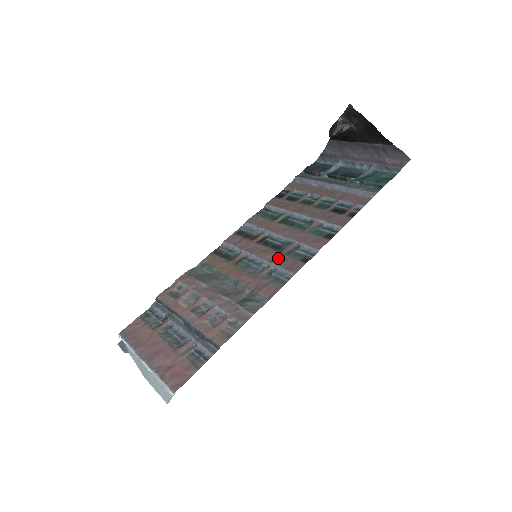
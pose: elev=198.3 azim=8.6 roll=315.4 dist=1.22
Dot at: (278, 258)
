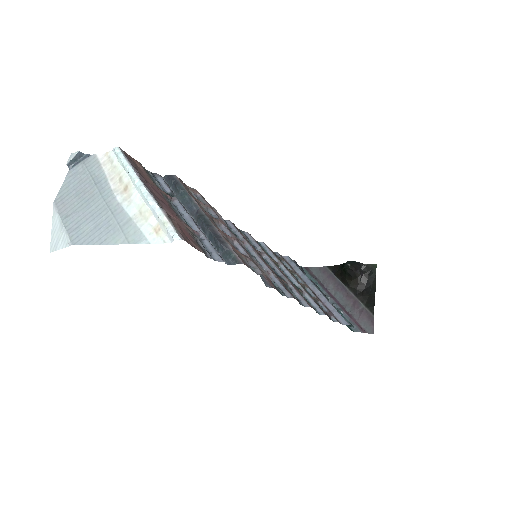
Dot at: occluded
